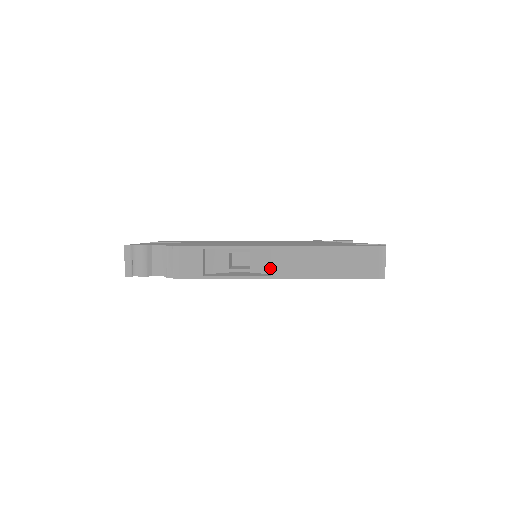
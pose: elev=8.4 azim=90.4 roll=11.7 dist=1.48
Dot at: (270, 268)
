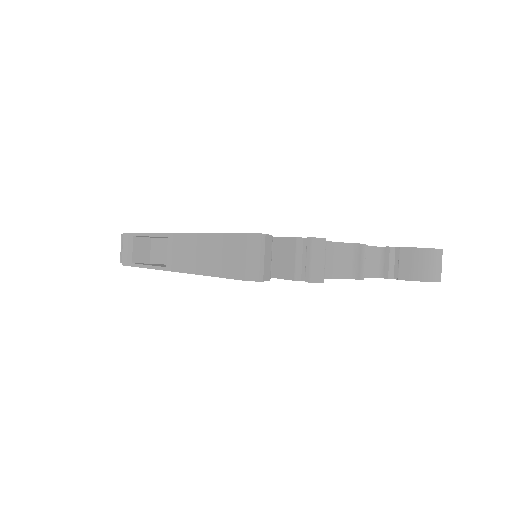
Dot at: occluded
